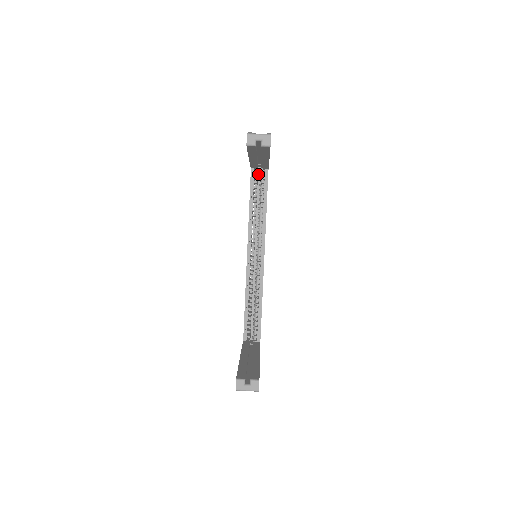
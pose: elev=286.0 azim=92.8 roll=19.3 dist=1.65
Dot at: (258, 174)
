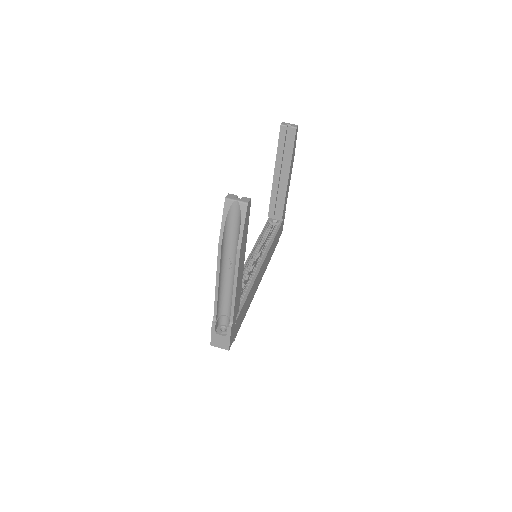
Dot at: occluded
